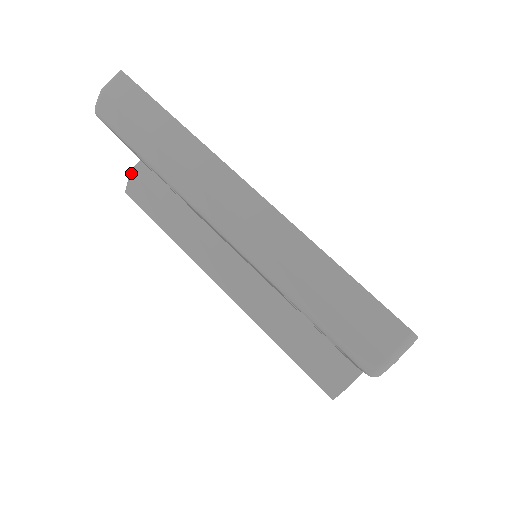
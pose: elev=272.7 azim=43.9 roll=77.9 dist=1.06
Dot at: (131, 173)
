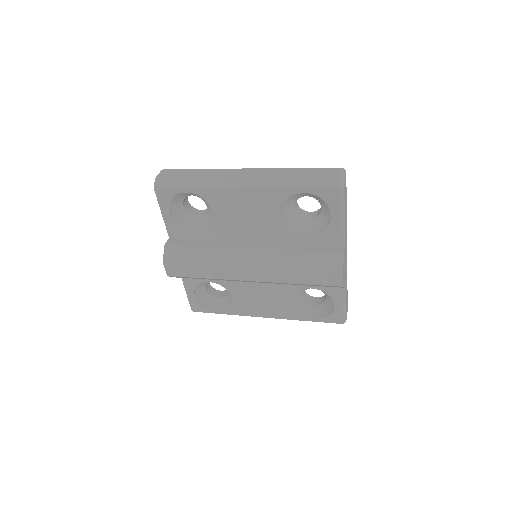
Dot at: (165, 246)
